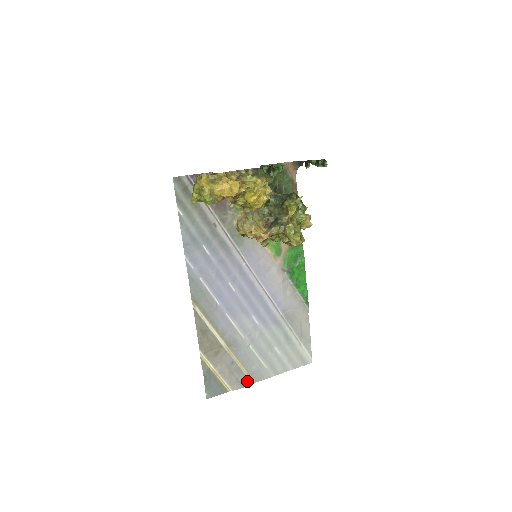
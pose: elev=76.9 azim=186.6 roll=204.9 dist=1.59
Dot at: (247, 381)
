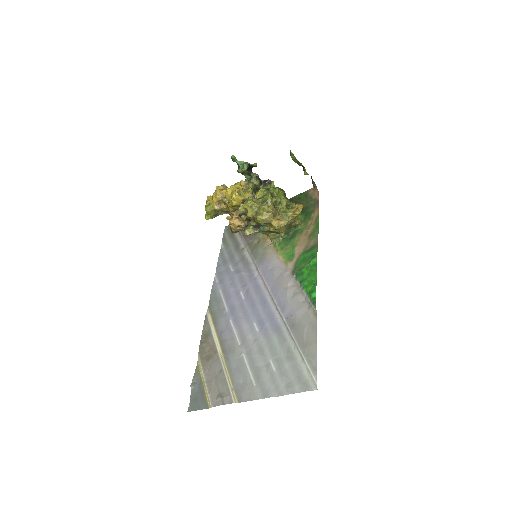
Dot at: (229, 397)
